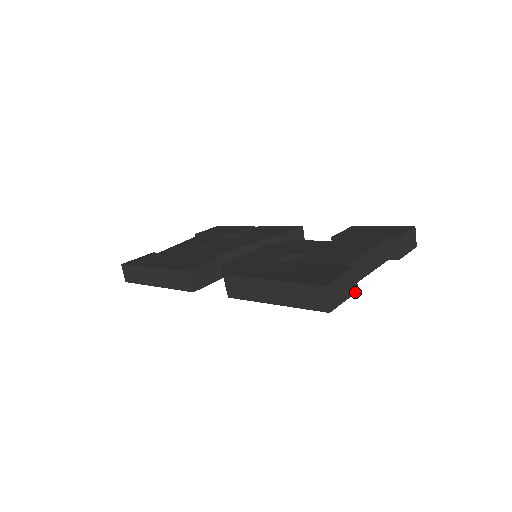
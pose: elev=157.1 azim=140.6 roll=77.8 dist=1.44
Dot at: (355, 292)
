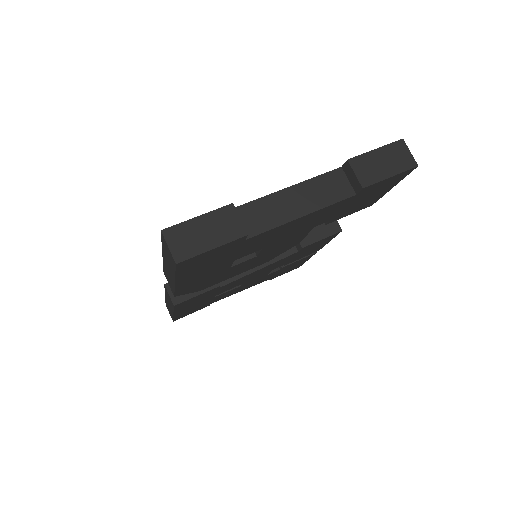
Dot at: (240, 236)
